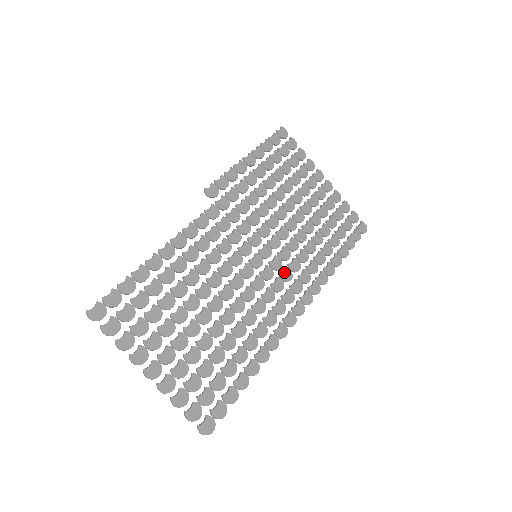
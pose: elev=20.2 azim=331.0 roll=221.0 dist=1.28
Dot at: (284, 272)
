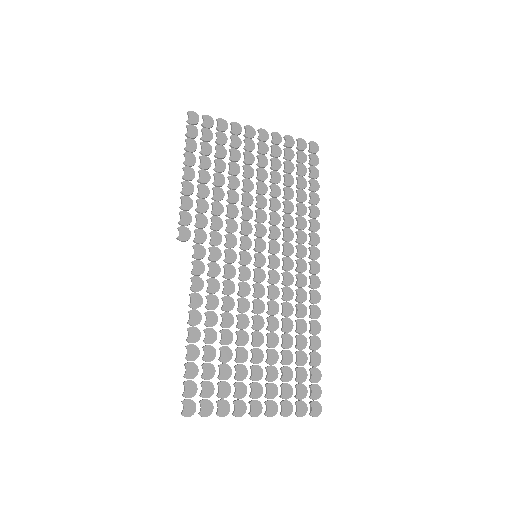
Dot at: (285, 249)
